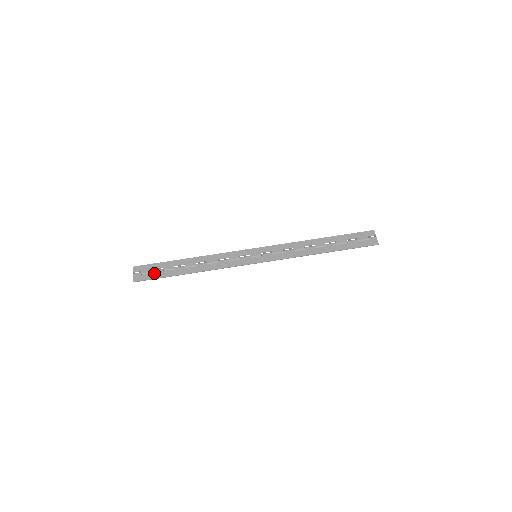
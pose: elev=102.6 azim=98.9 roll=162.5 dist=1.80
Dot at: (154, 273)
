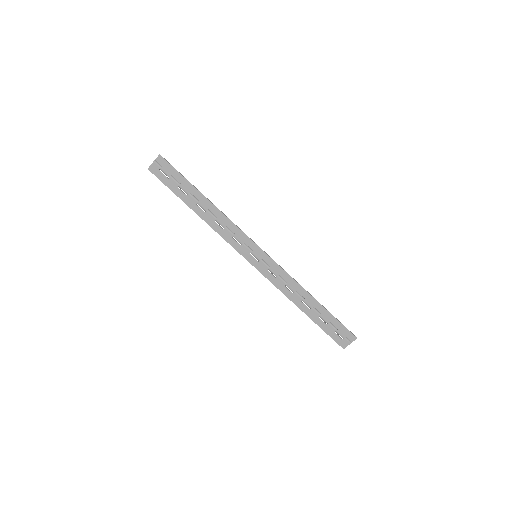
Dot at: (170, 180)
